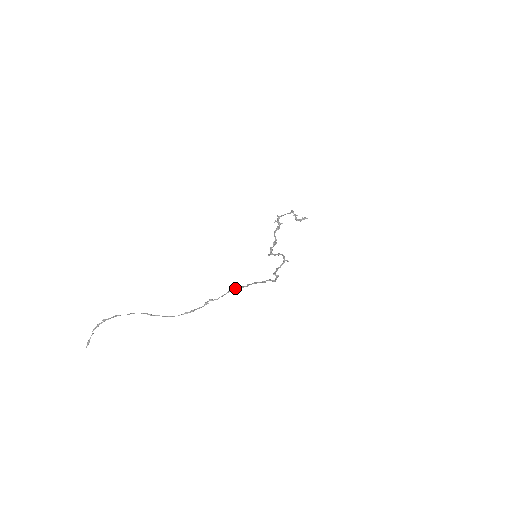
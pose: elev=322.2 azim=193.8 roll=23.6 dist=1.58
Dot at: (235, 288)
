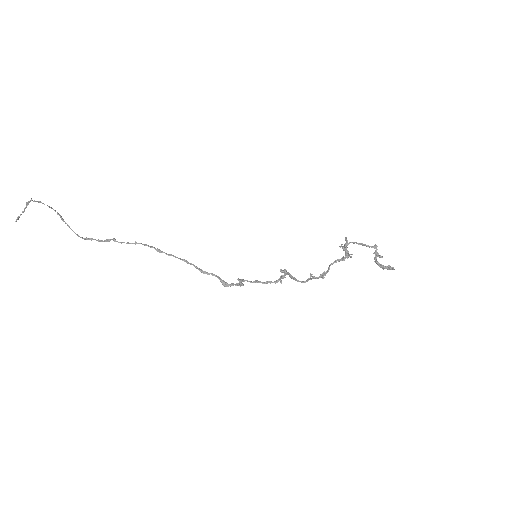
Dot at: occluded
